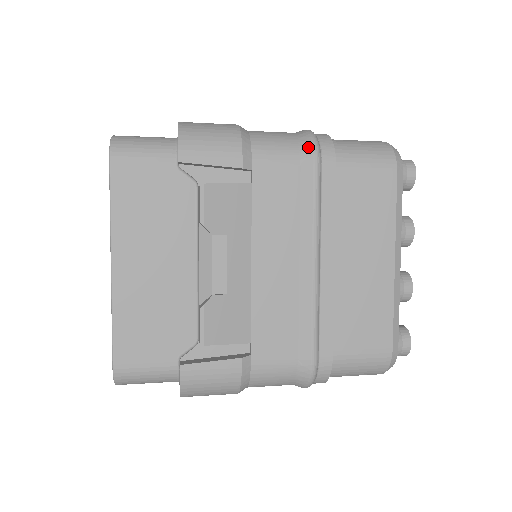
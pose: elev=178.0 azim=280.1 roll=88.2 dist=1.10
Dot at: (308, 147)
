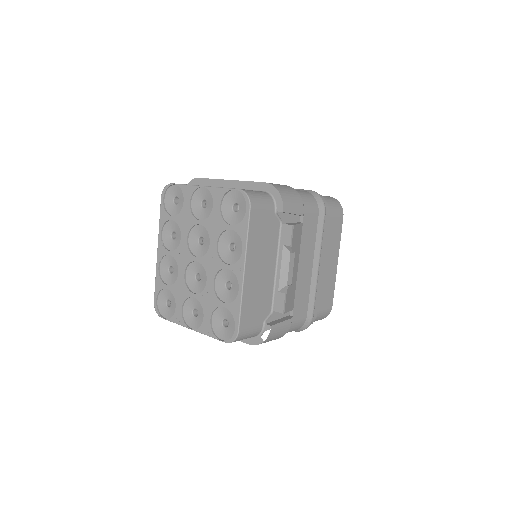
Dot at: (322, 204)
